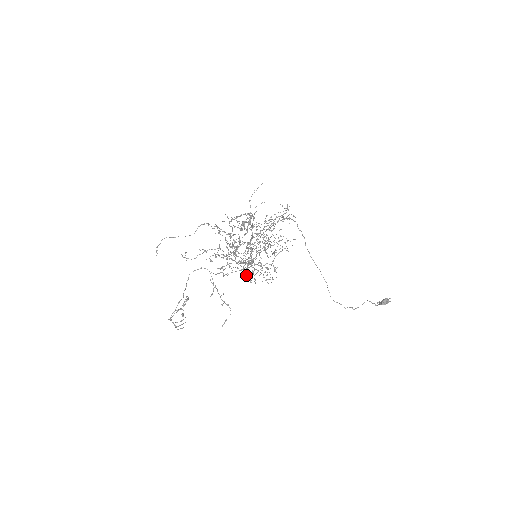
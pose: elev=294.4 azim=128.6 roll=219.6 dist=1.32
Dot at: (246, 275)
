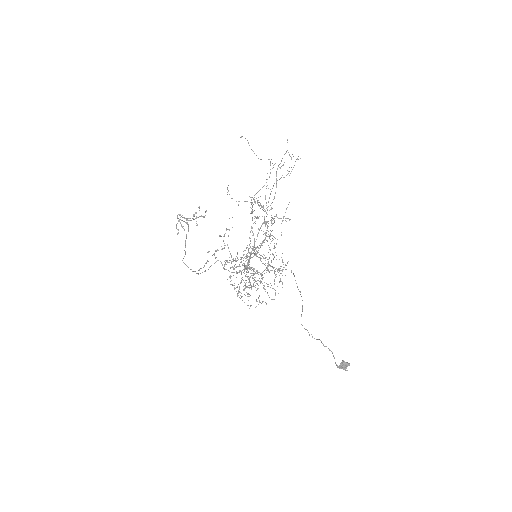
Dot at: occluded
